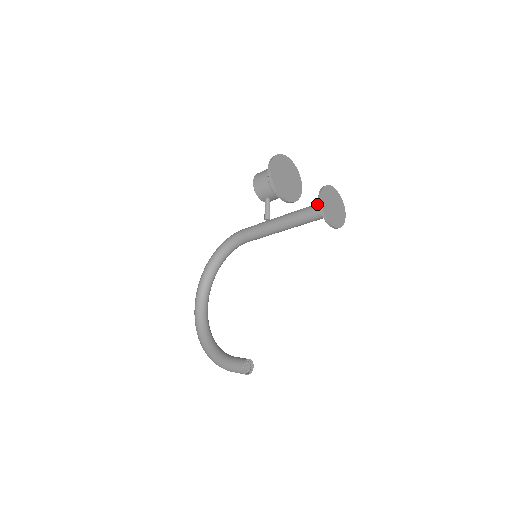
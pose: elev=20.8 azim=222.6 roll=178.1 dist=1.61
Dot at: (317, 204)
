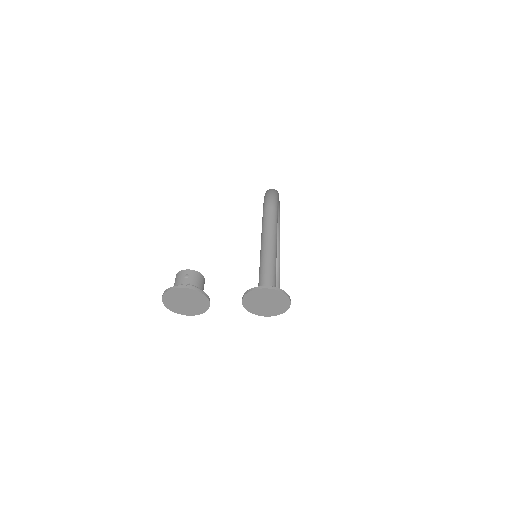
Dot at: occluded
